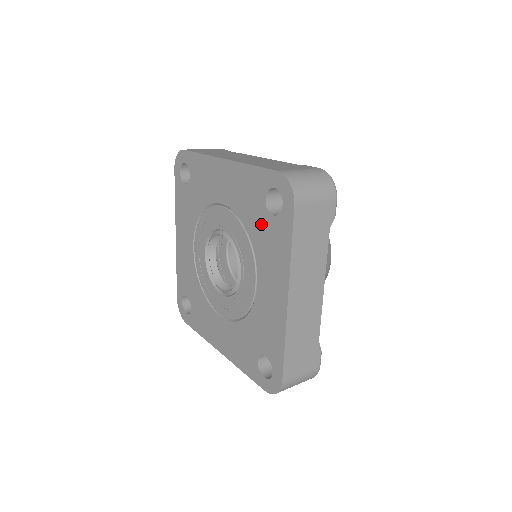
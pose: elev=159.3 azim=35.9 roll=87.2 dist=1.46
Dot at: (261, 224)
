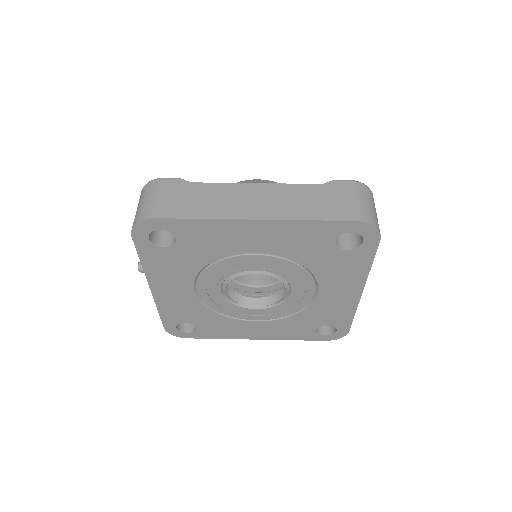
Dot at: (327, 258)
